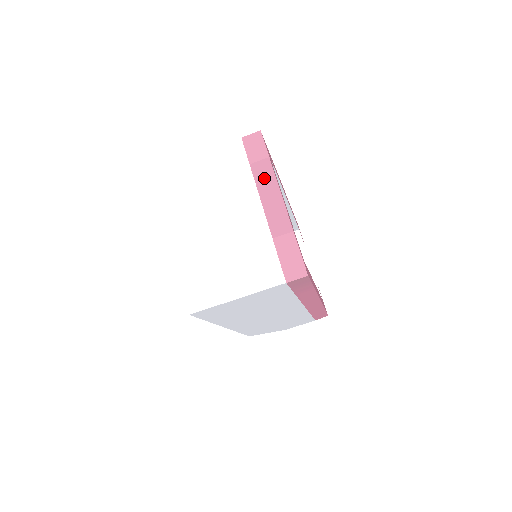
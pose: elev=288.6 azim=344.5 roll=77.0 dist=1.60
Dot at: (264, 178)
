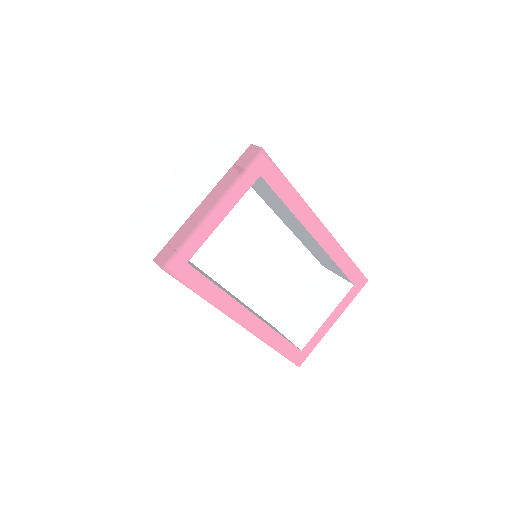
Dot at: (224, 183)
